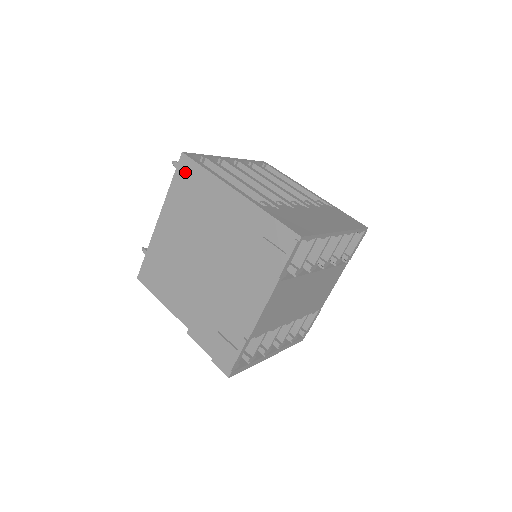
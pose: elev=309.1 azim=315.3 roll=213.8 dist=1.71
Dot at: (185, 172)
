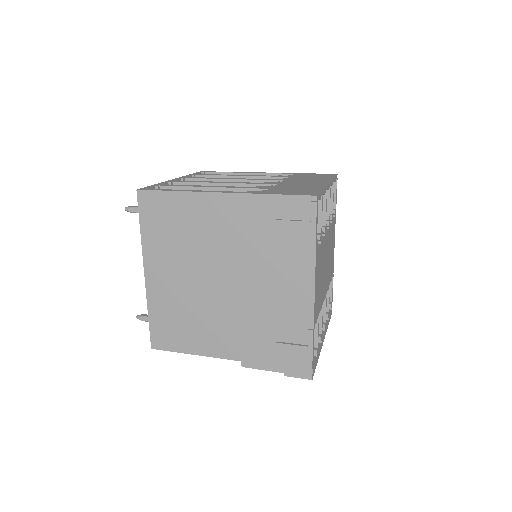
Dot at: (151, 208)
